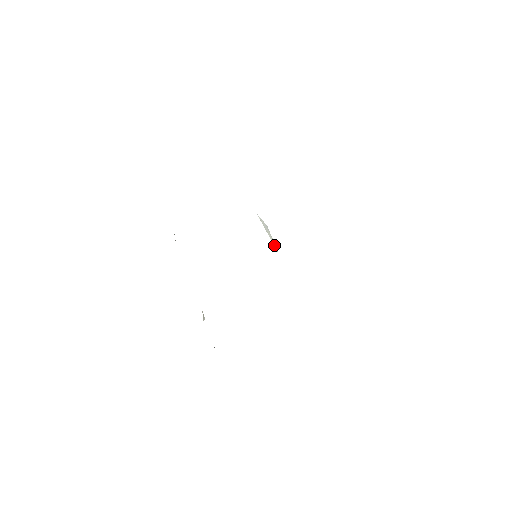
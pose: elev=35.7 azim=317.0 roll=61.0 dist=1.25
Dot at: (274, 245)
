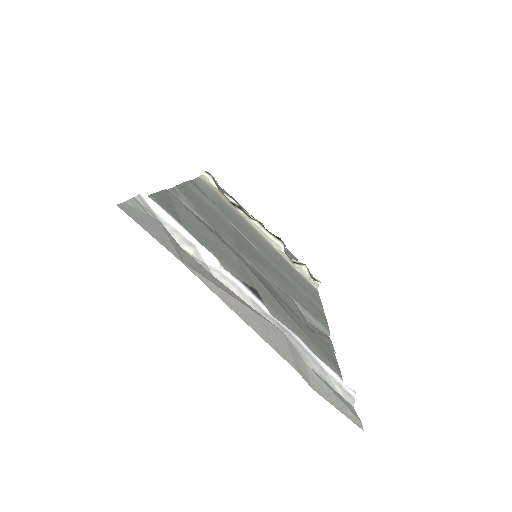
Dot at: (253, 267)
